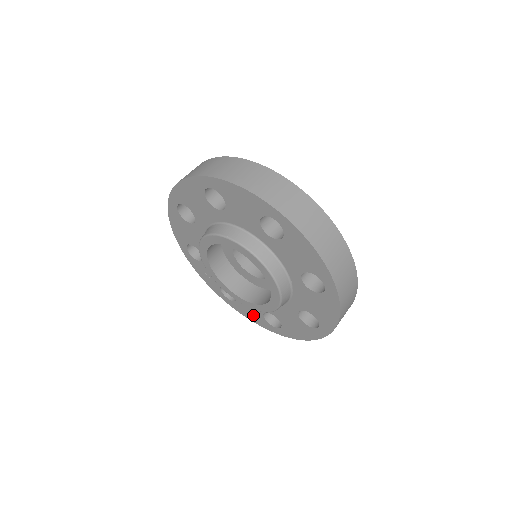
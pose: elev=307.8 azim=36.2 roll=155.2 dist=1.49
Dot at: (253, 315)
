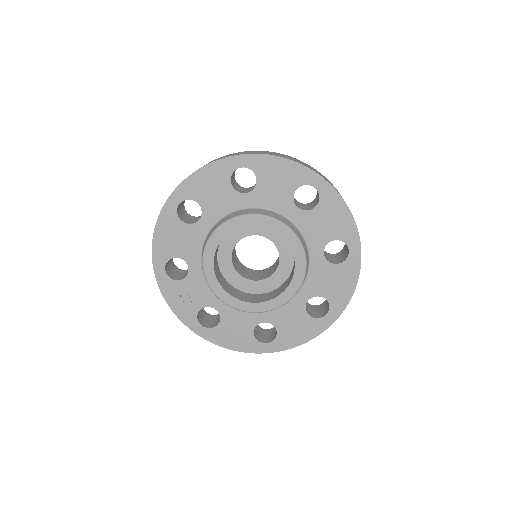
Dot at: (237, 338)
